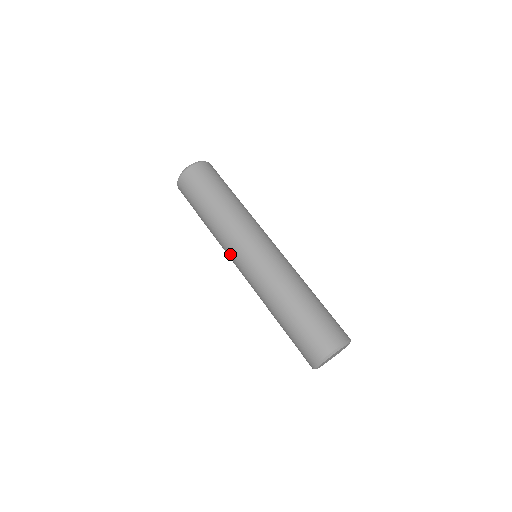
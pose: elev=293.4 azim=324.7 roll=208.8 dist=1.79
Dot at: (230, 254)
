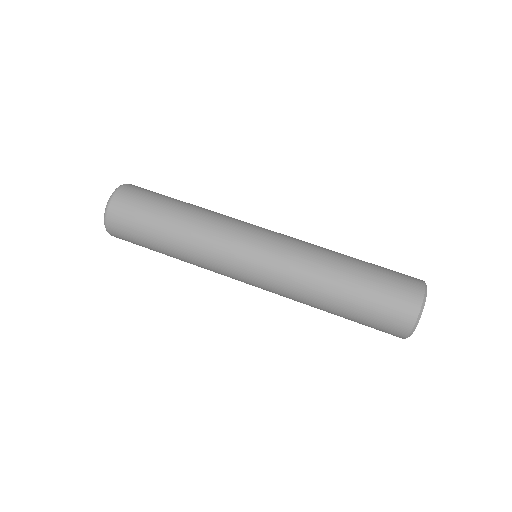
Dot at: (227, 275)
